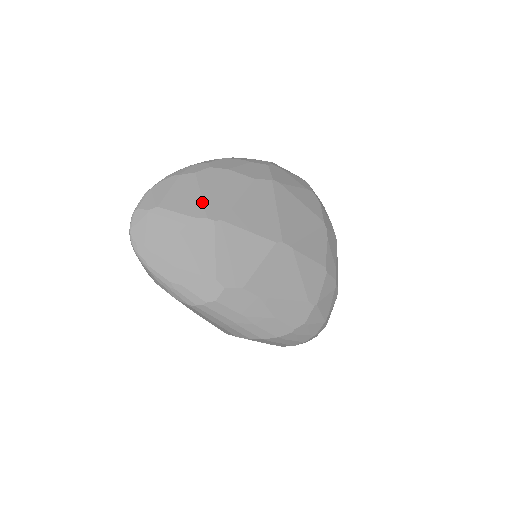
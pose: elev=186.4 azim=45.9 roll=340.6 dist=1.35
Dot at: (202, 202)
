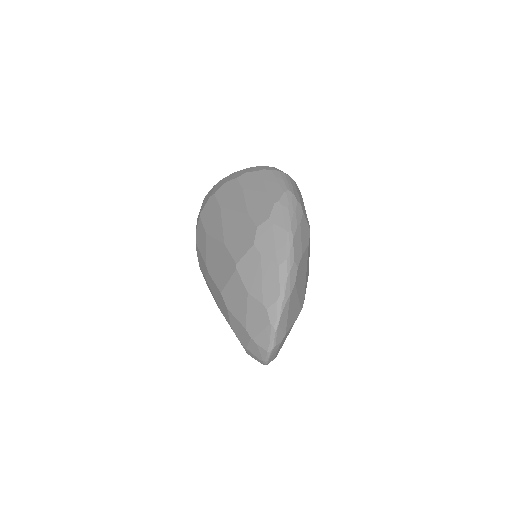
Dot at: (299, 302)
